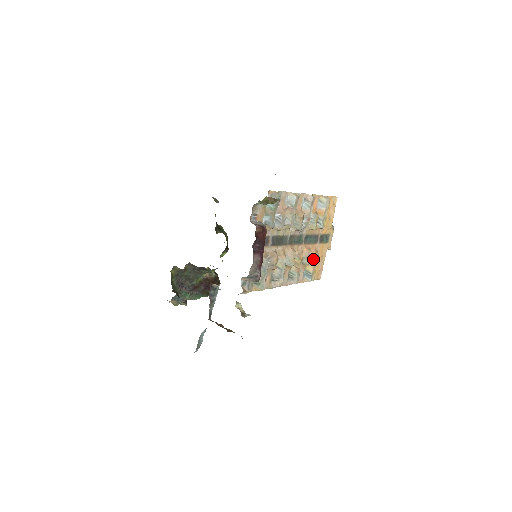
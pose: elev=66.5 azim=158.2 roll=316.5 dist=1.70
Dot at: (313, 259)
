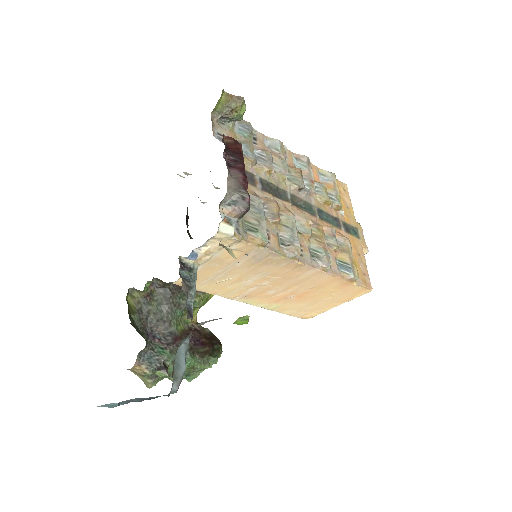
Dot at: (343, 245)
